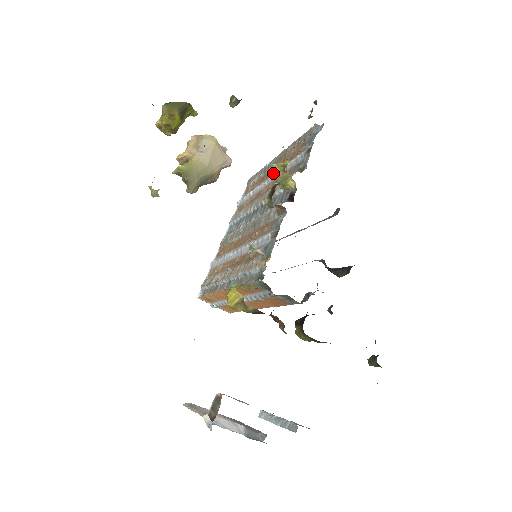
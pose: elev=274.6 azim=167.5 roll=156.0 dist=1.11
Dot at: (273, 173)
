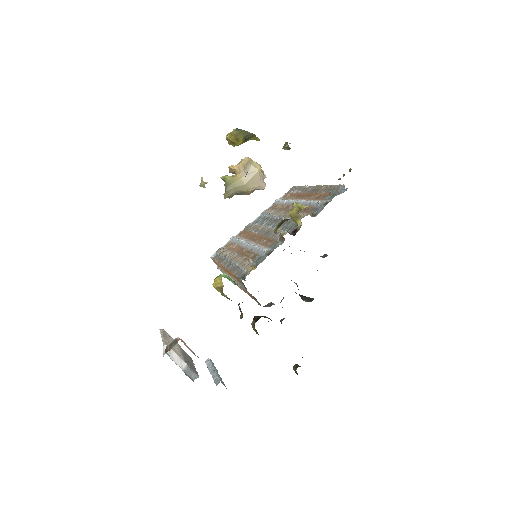
Dot at: (292, 208)
